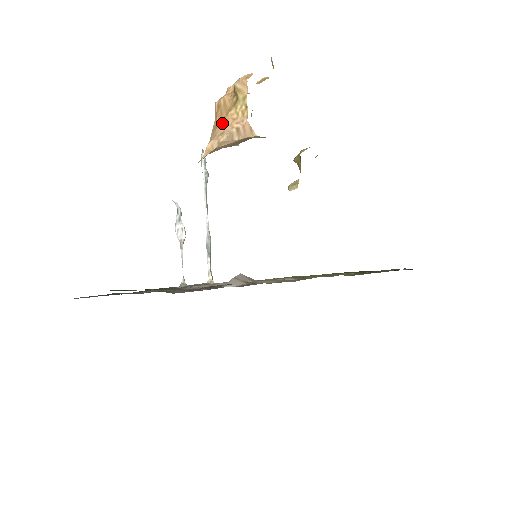
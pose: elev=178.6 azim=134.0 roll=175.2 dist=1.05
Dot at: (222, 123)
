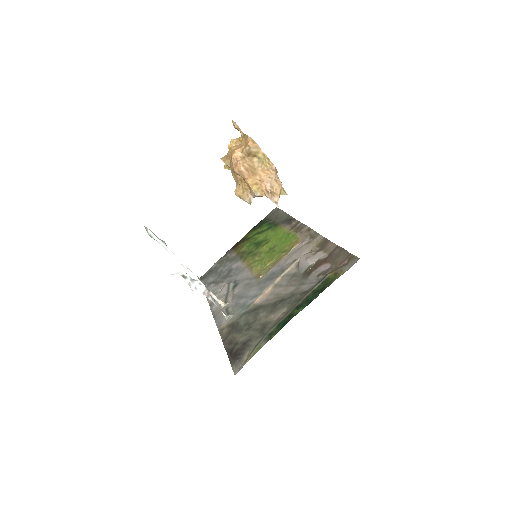
Dot at: (265, 176)
